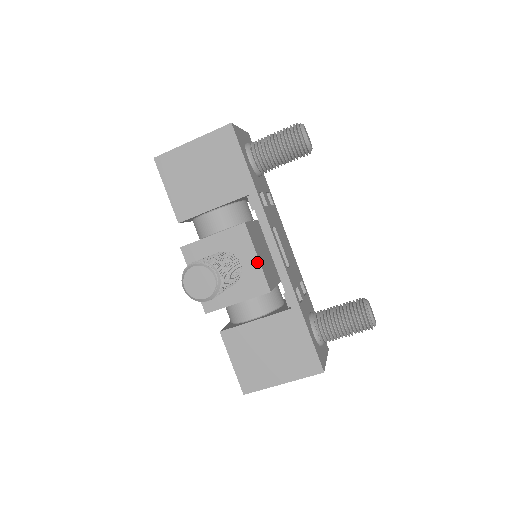
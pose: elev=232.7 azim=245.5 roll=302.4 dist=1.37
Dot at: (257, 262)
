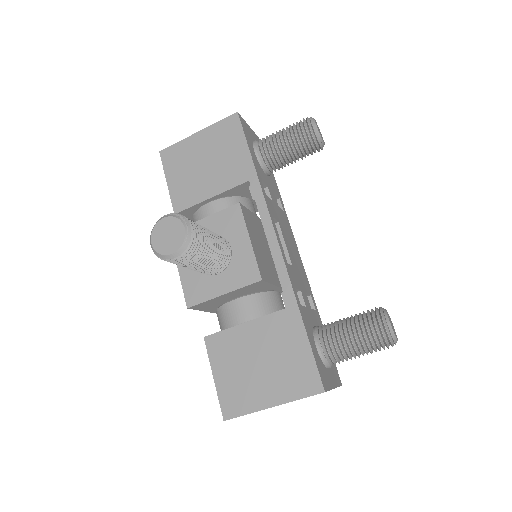
Dot at: (249, 246)
